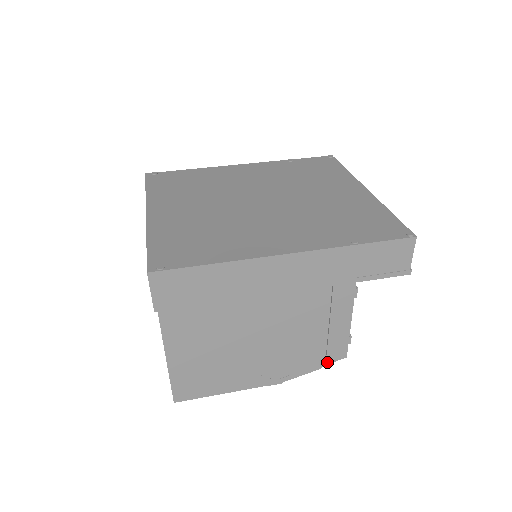
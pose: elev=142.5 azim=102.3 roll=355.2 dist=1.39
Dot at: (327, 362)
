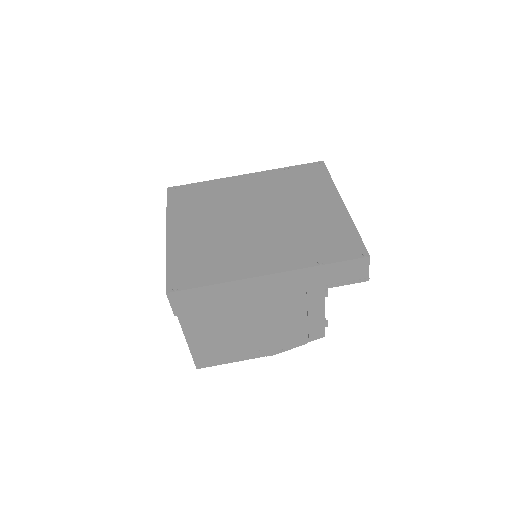
Dot at: (310, 340)
